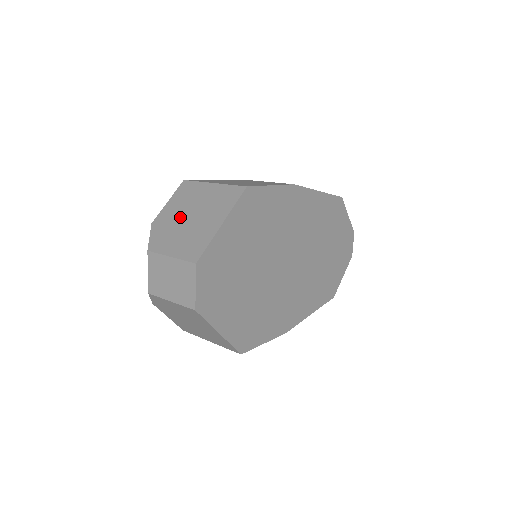
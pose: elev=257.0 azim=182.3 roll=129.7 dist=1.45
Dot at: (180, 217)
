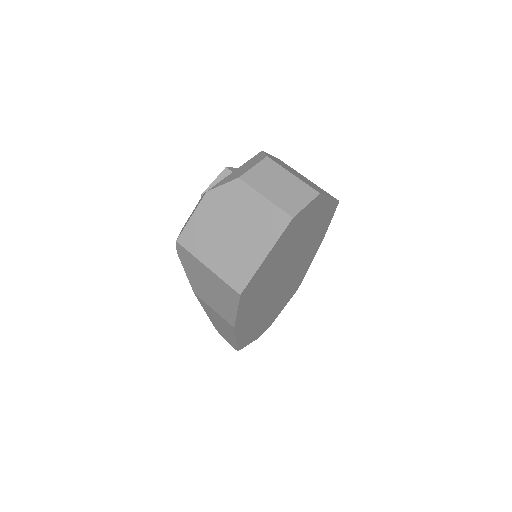
Dot at: occluded
